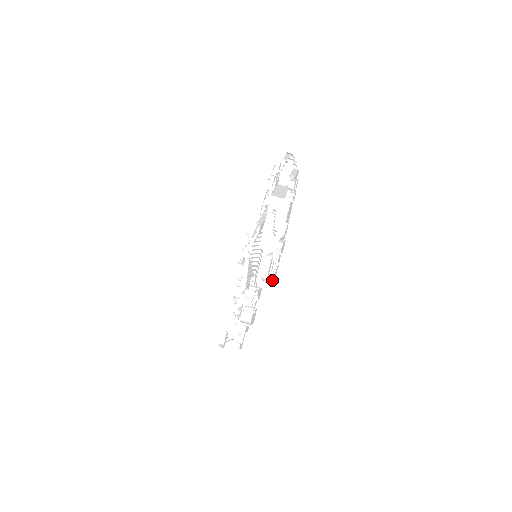
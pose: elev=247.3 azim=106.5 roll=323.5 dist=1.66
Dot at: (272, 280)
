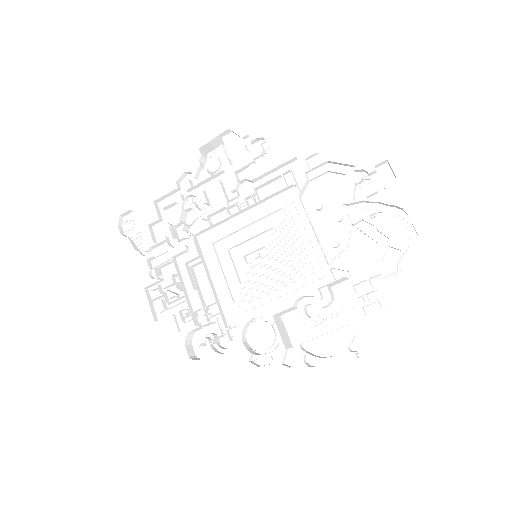
Dot at: (252, 358)
